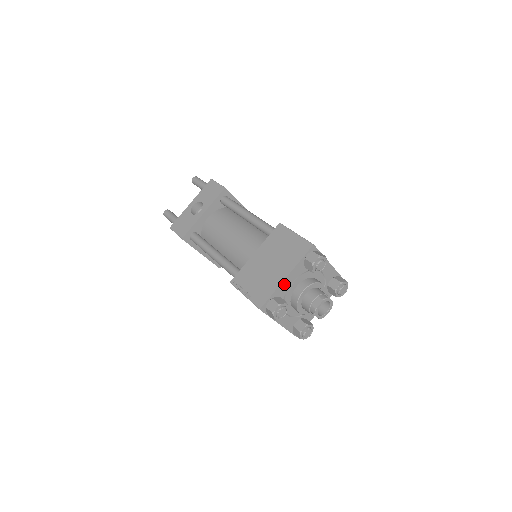
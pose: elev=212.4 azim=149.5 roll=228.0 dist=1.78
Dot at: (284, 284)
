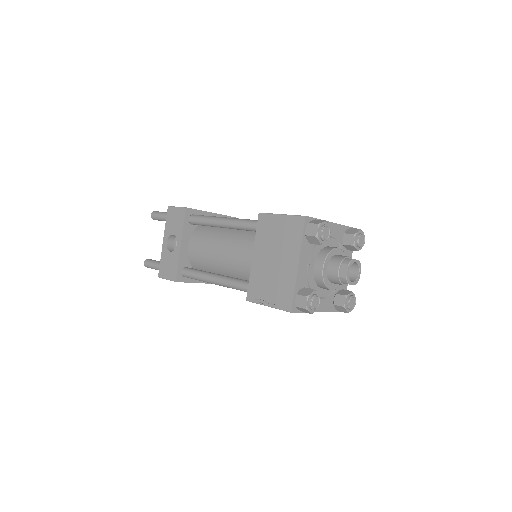
Dot at: (300, 273)
